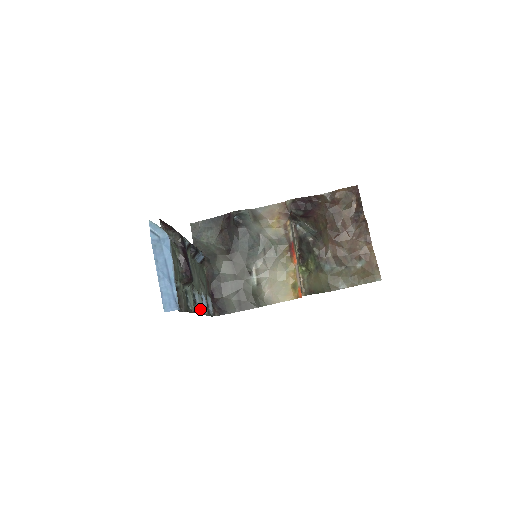
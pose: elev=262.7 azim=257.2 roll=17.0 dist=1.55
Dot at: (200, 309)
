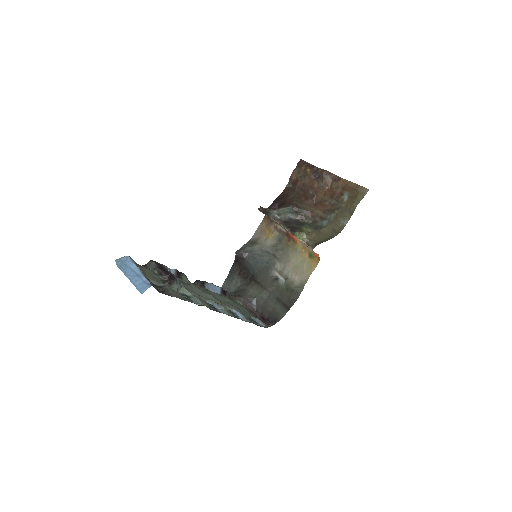
Dot at: (224, 312)
